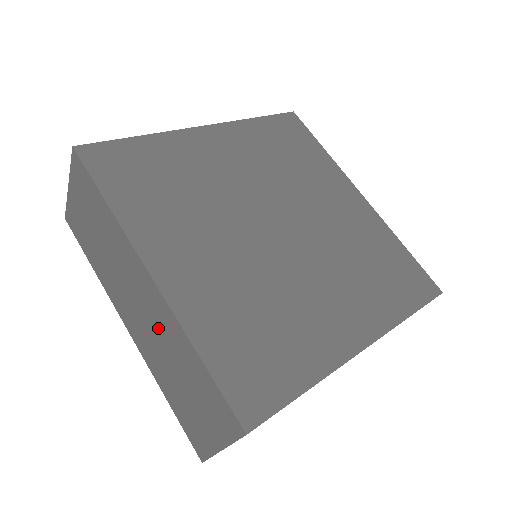
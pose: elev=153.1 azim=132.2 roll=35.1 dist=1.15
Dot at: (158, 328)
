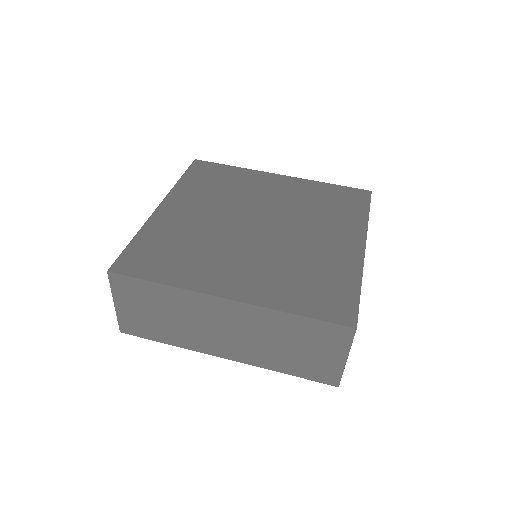
Dot at: (252, 329)
